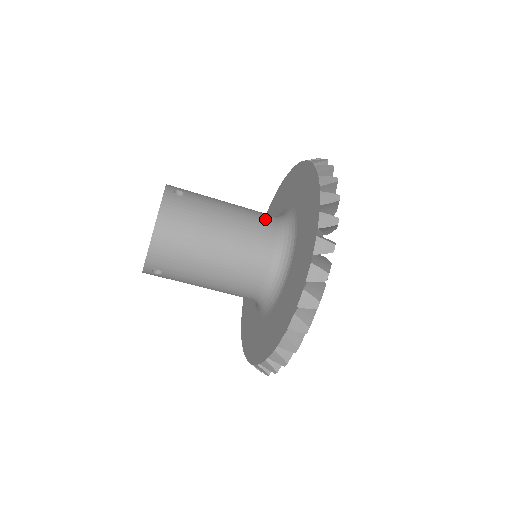
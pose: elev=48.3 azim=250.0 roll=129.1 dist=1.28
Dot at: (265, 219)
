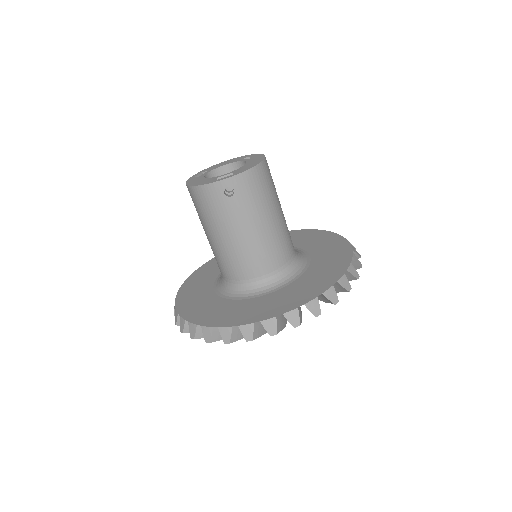
Dot at: occluded
